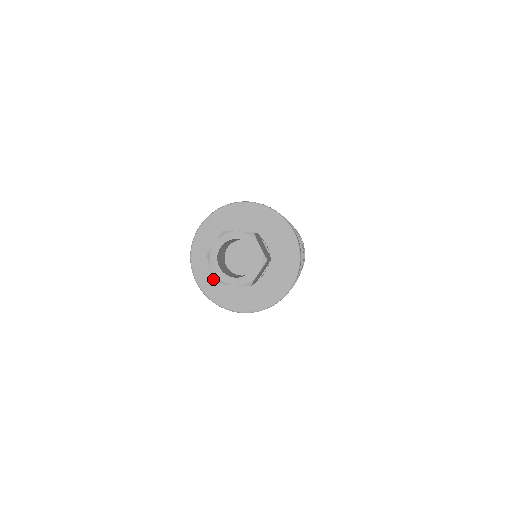
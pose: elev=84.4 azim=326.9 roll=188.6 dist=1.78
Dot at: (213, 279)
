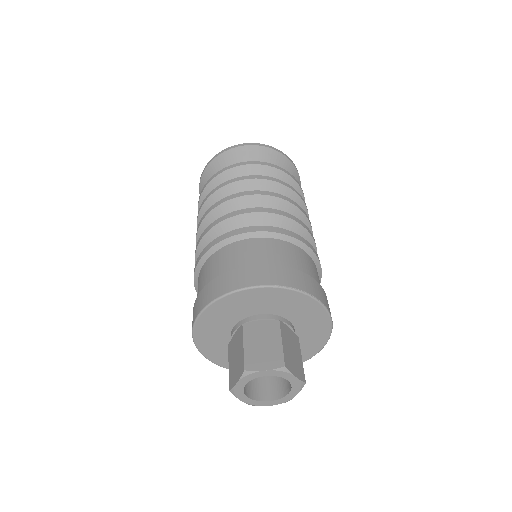
Dot at: (215, 328)
